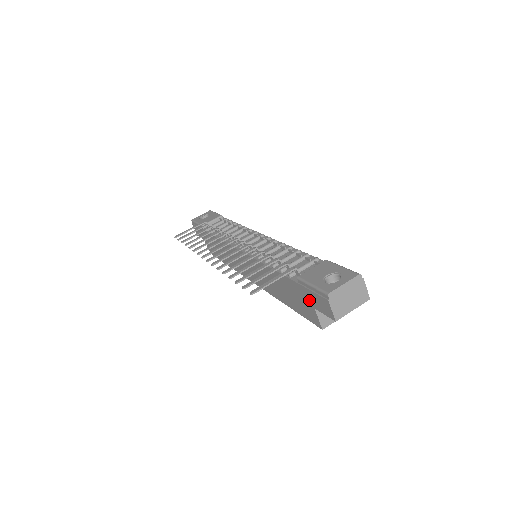
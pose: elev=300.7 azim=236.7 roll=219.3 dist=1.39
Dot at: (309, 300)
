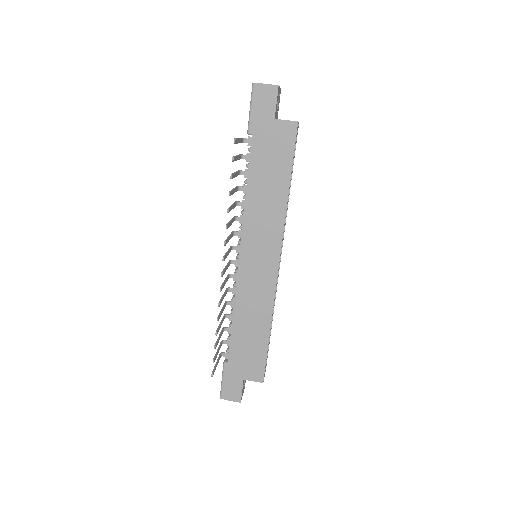
Dot at: (267, 123)
